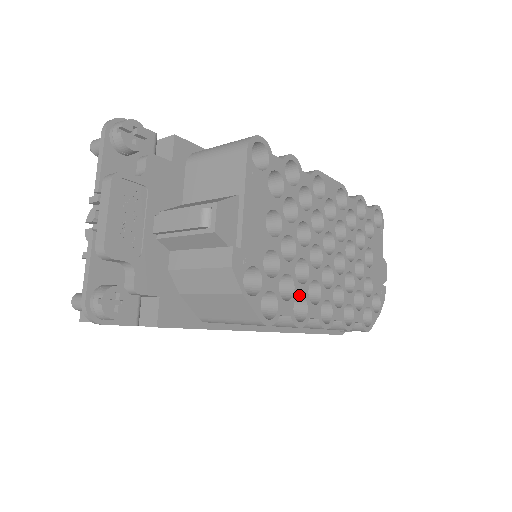
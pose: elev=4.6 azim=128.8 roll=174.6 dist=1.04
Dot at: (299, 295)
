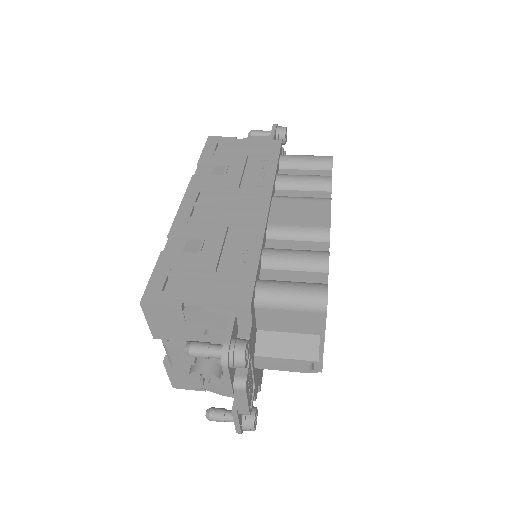
Dot at: occluded
